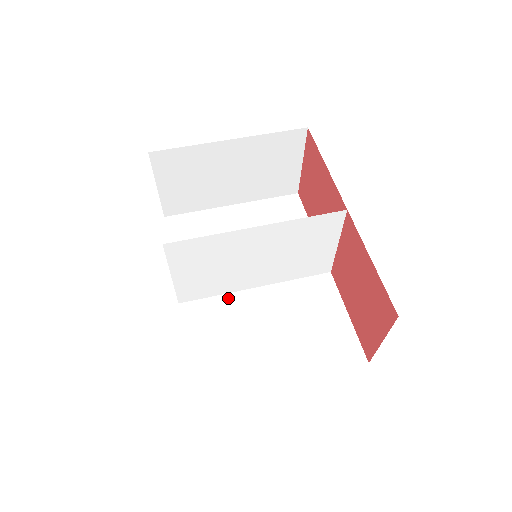
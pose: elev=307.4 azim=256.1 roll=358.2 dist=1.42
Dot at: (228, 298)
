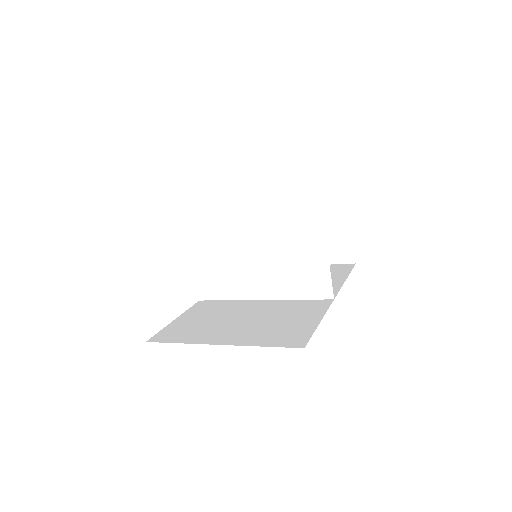
Dot at: (235, 302)
